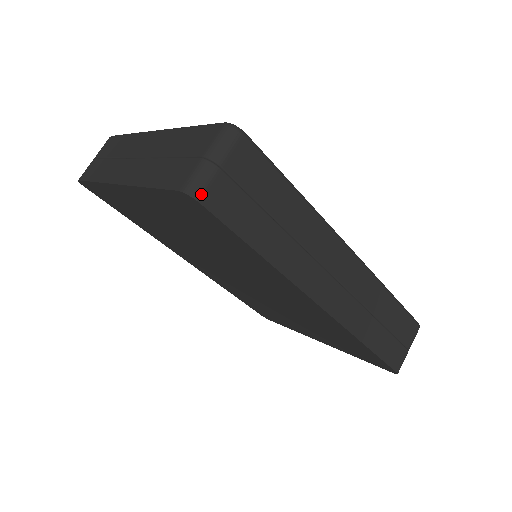
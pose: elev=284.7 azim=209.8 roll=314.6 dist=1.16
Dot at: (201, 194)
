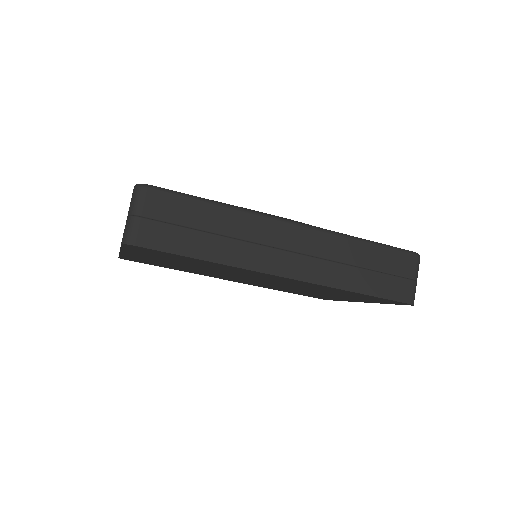
Dot at: (133, 240)
